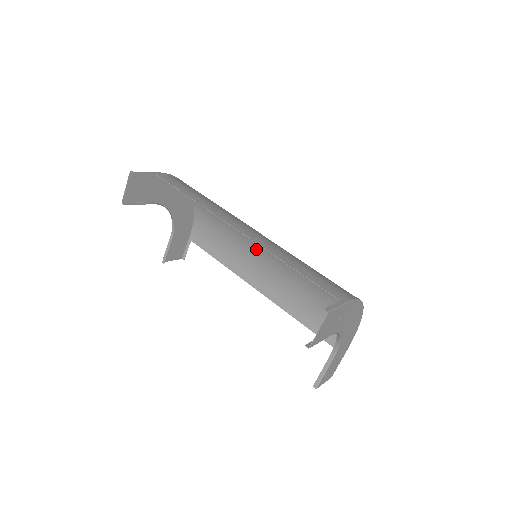
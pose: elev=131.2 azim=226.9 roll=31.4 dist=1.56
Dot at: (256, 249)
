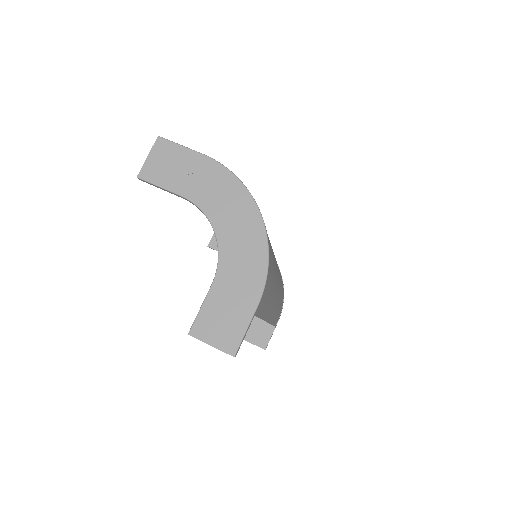
Dot at: occluded
